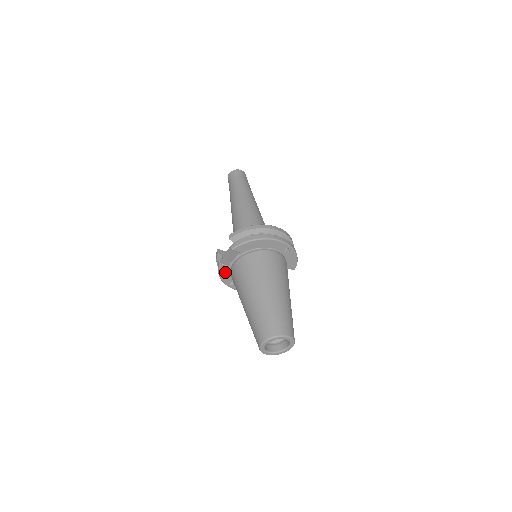
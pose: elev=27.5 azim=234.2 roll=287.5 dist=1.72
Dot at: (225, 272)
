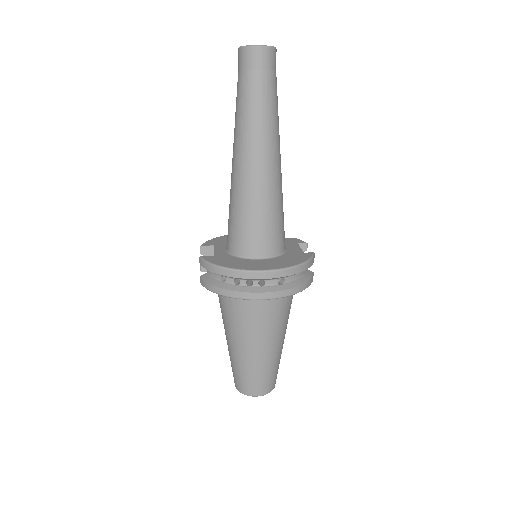
Dot at: occluded
